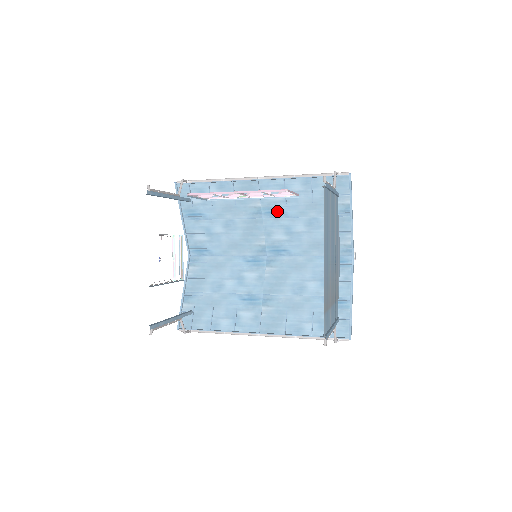
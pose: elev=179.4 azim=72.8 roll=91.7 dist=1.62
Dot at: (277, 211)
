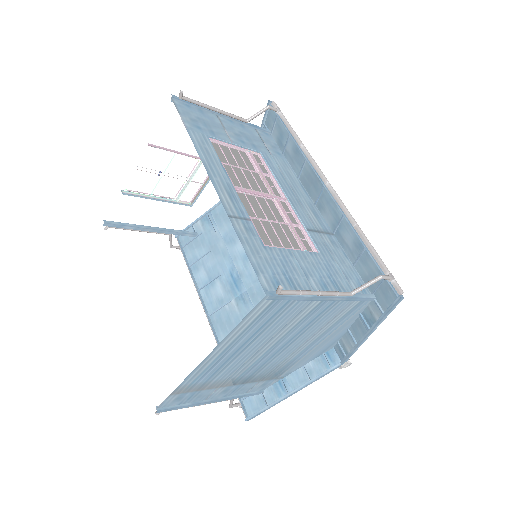
Dot at: occluded
